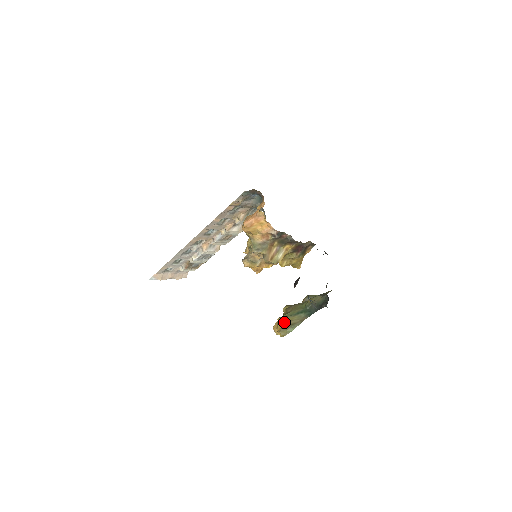
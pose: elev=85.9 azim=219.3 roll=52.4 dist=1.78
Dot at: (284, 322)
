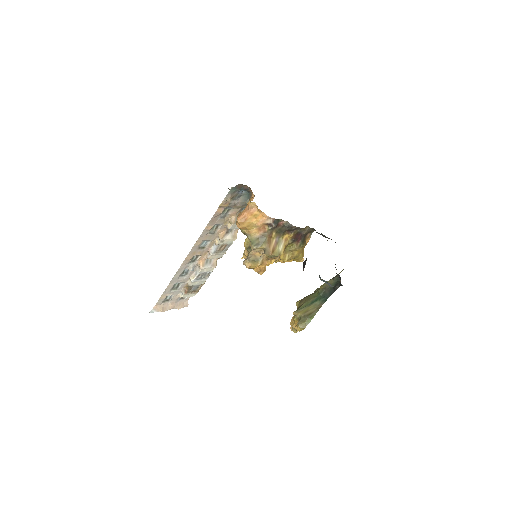
Dot at: (300, 314)
